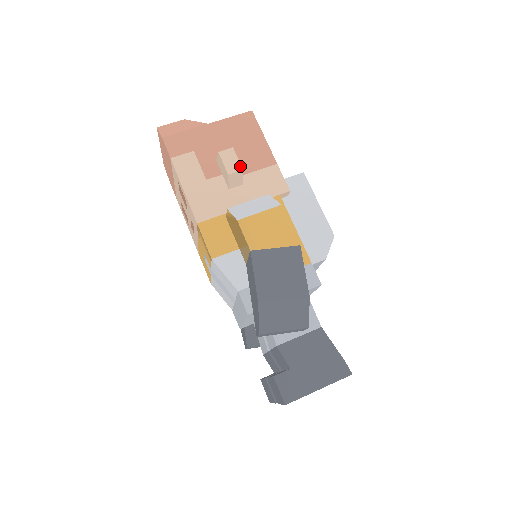
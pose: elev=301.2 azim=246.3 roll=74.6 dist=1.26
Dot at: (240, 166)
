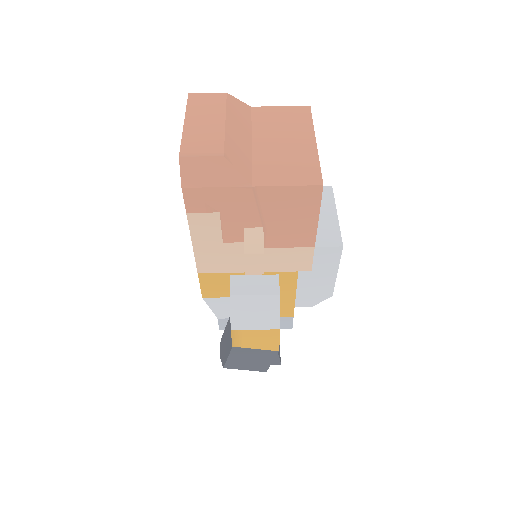
Dot at: (262, 271)
